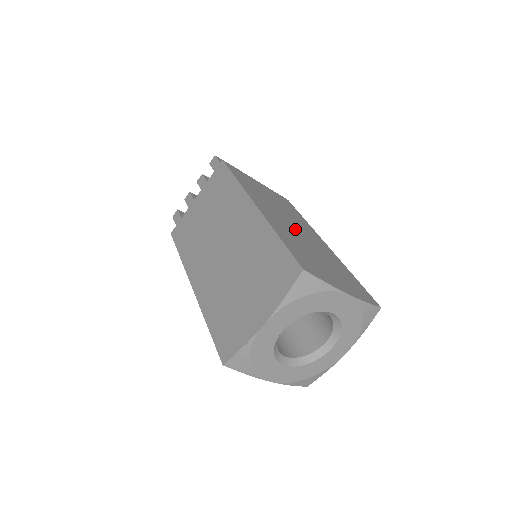
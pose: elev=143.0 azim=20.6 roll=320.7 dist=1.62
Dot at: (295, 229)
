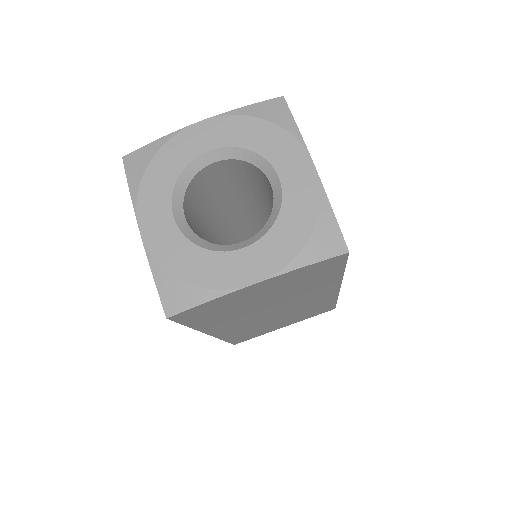
Dot at: occluded
